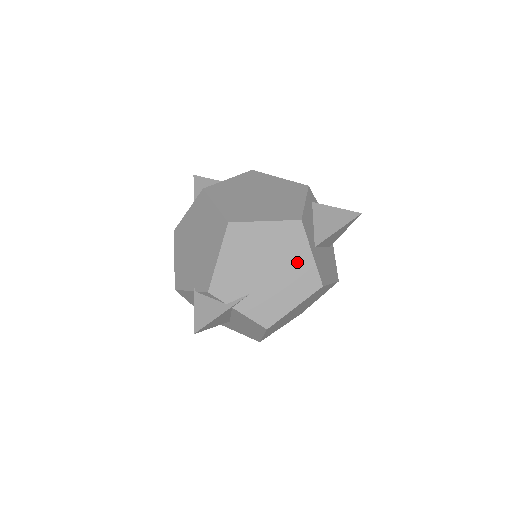
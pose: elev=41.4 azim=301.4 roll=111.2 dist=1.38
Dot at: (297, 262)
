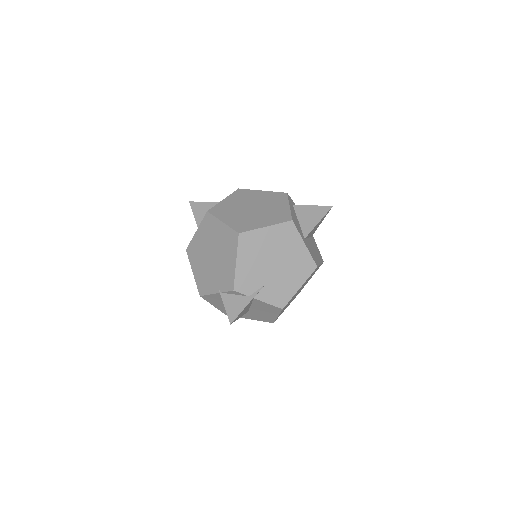
Dot at: (295, 253)
